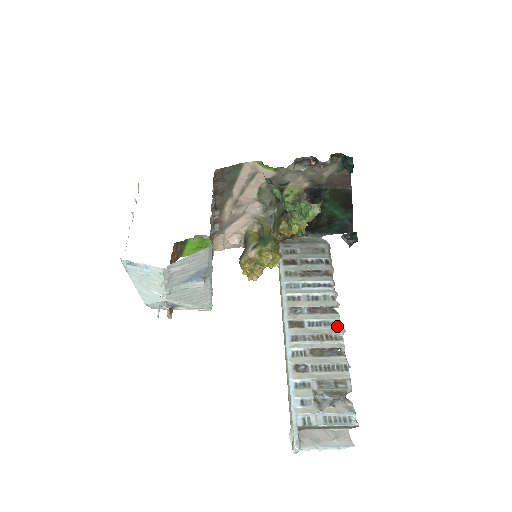
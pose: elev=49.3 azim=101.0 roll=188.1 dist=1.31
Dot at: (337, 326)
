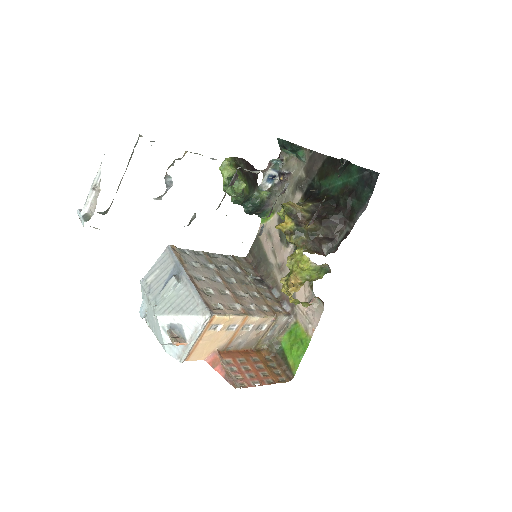
Dot at: occluded
